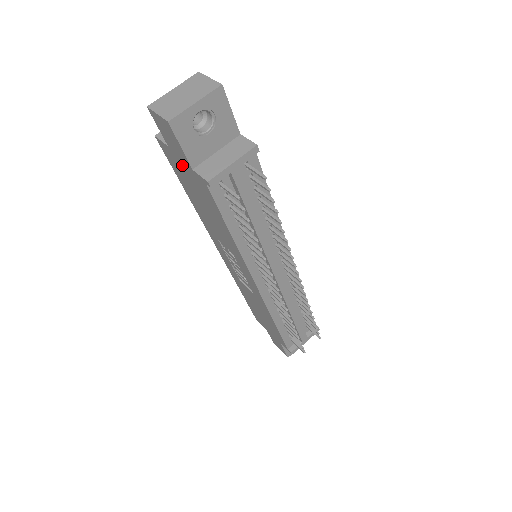
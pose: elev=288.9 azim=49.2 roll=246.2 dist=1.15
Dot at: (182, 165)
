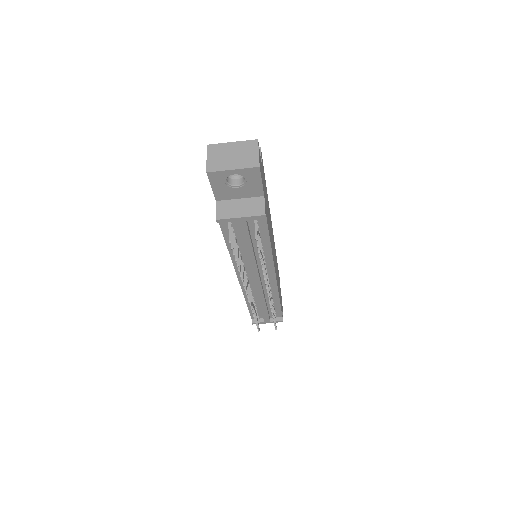
Dot at: occluded
